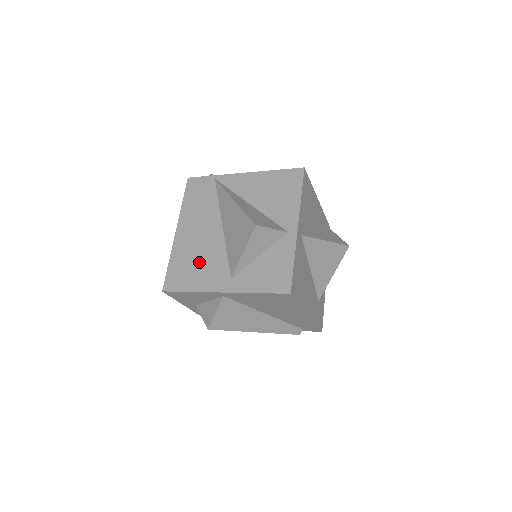
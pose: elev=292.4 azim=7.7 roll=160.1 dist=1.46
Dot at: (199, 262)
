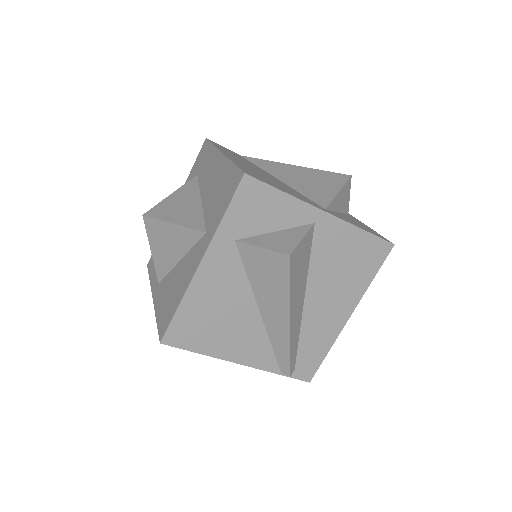
Dot at: (275, 182)
